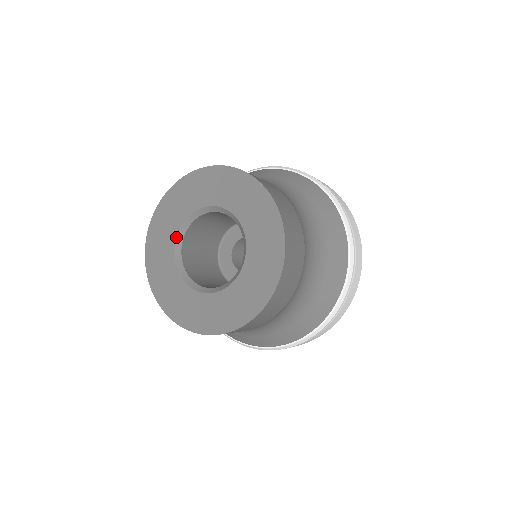
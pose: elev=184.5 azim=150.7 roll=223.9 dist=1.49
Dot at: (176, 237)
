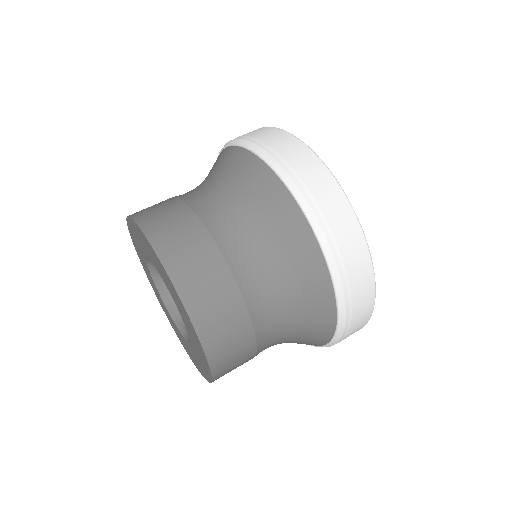
Dot at: (158, 291)
